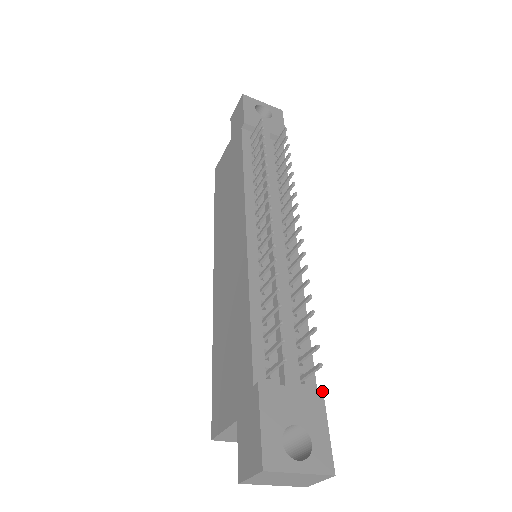
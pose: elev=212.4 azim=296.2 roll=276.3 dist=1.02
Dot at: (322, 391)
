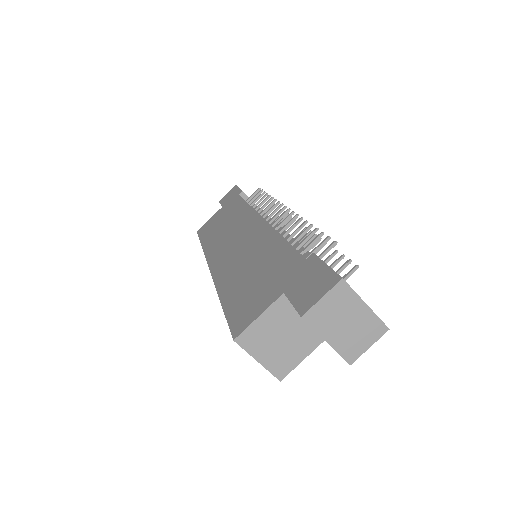
Dot at: occluded
